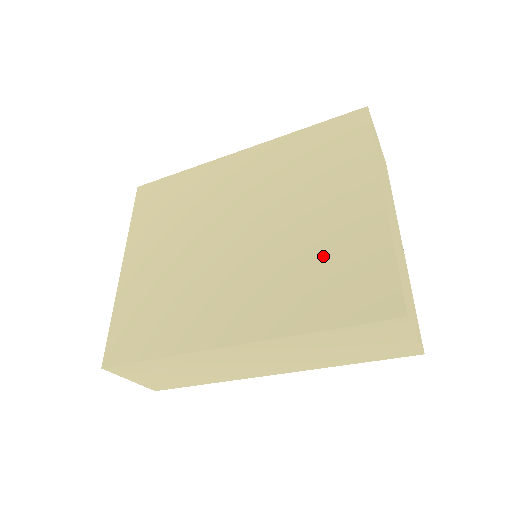
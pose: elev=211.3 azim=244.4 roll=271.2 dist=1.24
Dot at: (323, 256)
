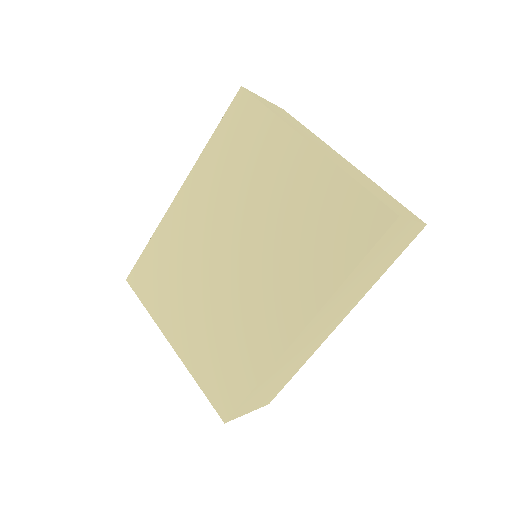
Dot at: (307, 221)
